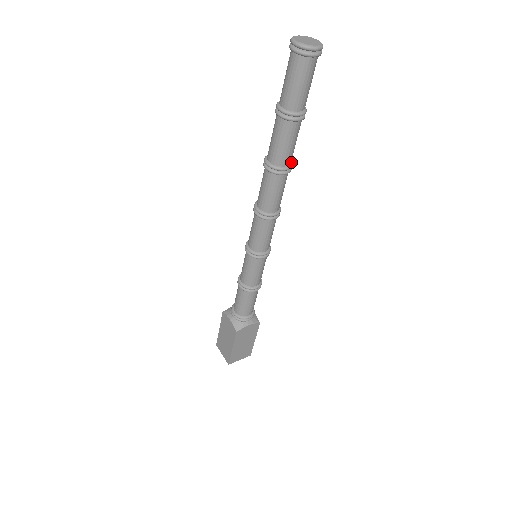
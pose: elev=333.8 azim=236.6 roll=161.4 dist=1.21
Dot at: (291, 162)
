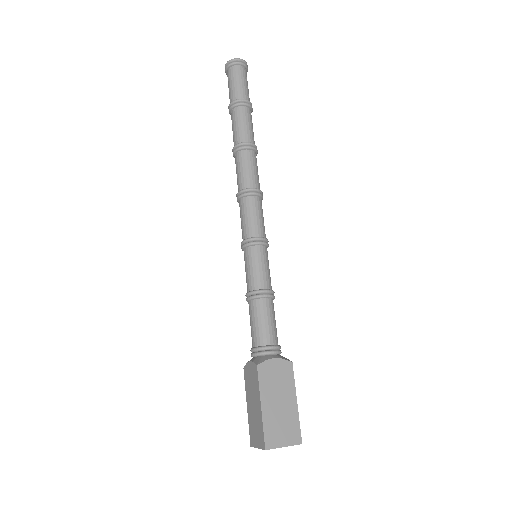
Dot at: (255, 146)
